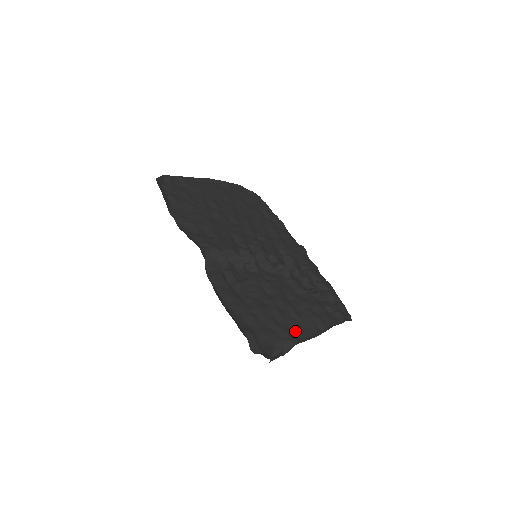
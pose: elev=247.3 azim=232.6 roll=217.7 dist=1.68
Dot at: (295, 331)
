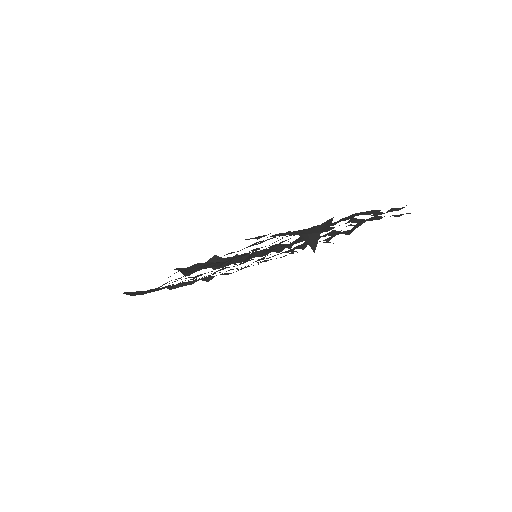
Dot at: occluded
